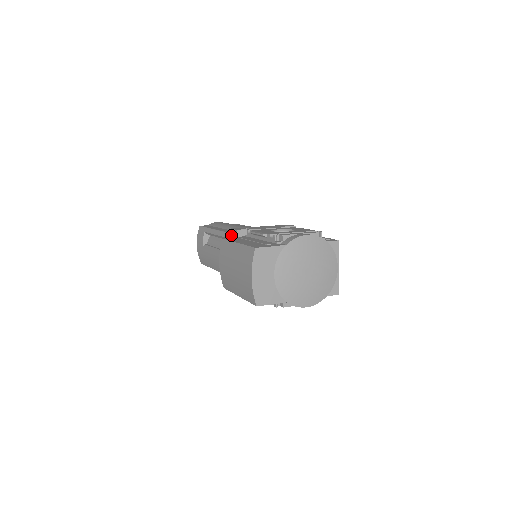
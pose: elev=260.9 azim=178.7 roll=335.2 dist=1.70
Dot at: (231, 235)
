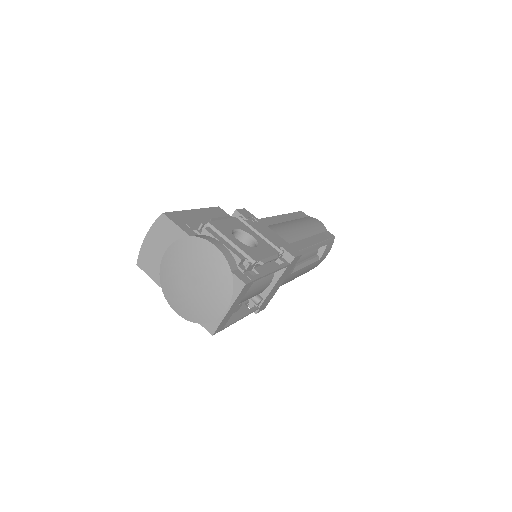
Dot at: occluded
